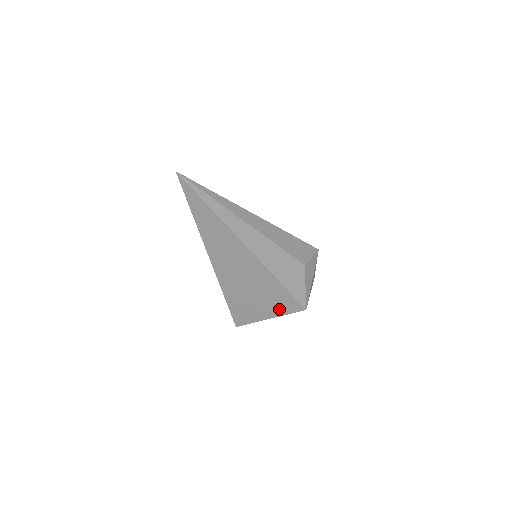
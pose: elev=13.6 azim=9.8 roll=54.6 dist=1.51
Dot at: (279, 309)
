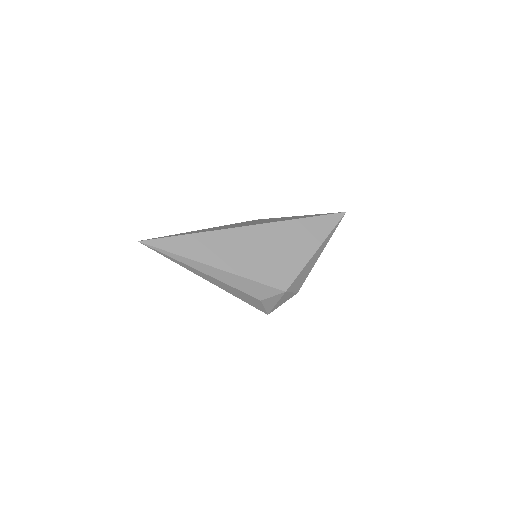
Dot at: occluded
